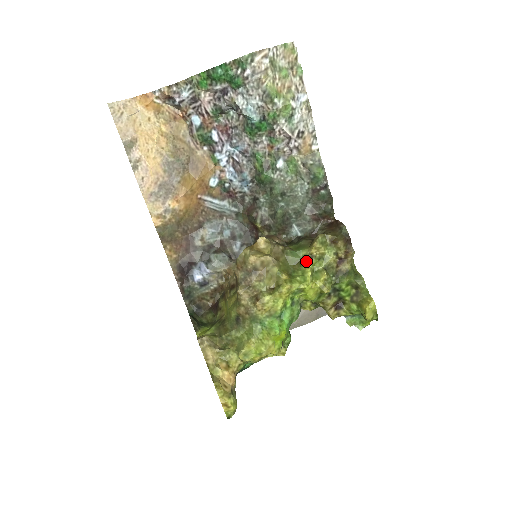
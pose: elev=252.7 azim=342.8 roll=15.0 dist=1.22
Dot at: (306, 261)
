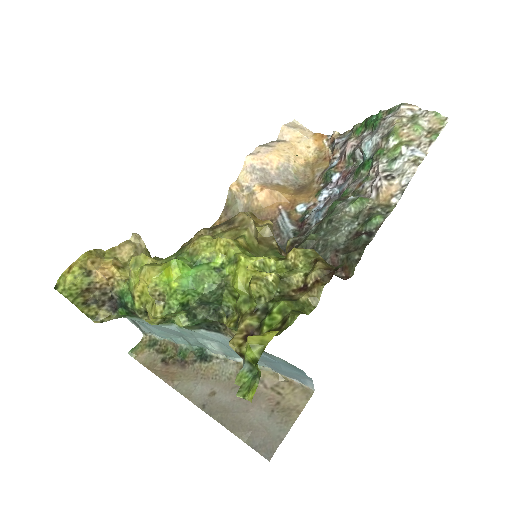
Dot at: (275, 256)
